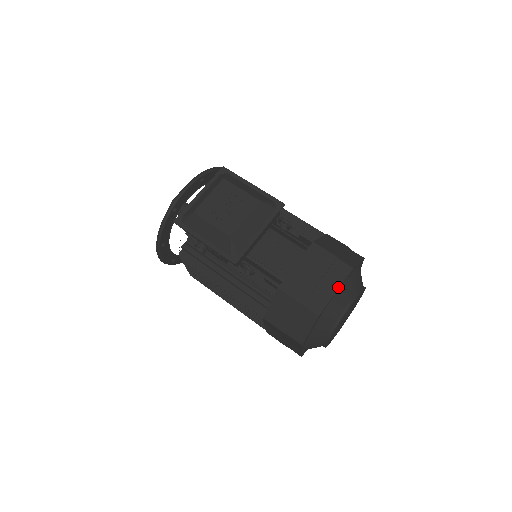
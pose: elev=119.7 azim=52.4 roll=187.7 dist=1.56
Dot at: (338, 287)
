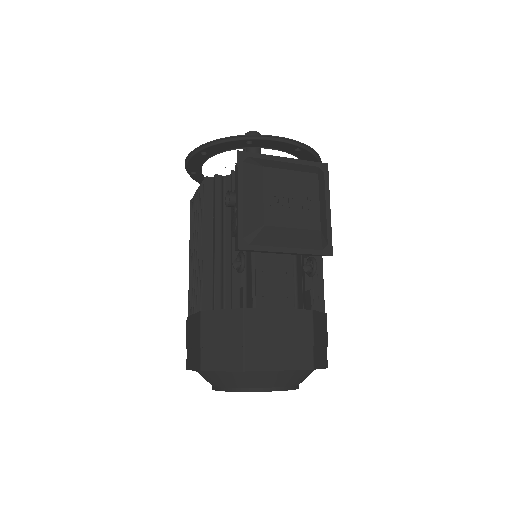
Dot at: (285, 369)
